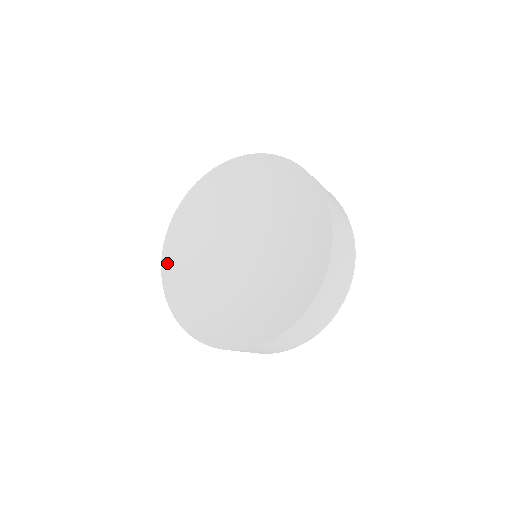
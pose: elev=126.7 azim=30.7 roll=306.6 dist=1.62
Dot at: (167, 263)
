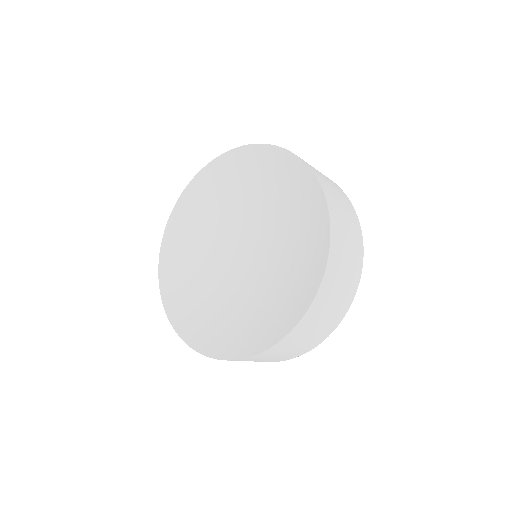
Dot at: (175, 318)
